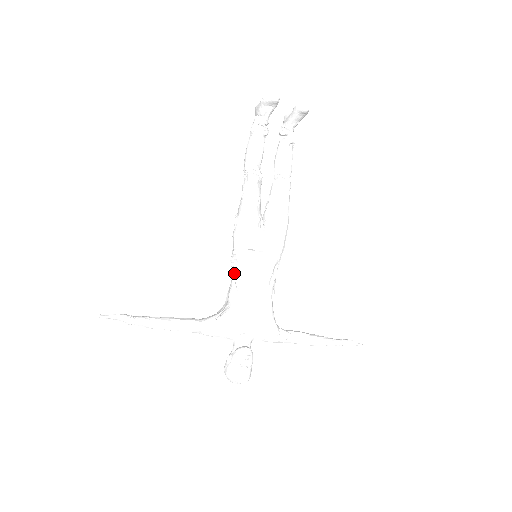
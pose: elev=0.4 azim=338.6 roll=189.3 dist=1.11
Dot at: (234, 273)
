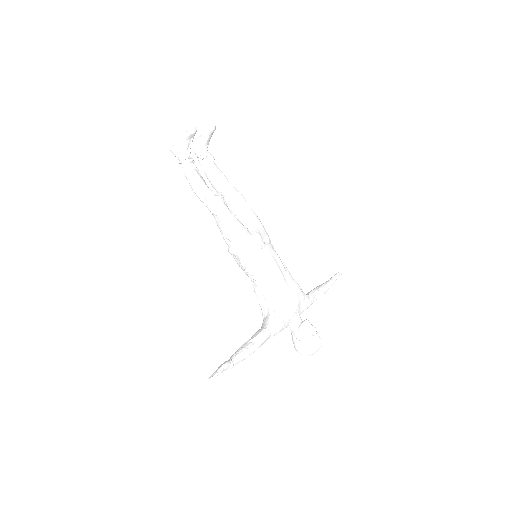
Dot at: (258, 276)
